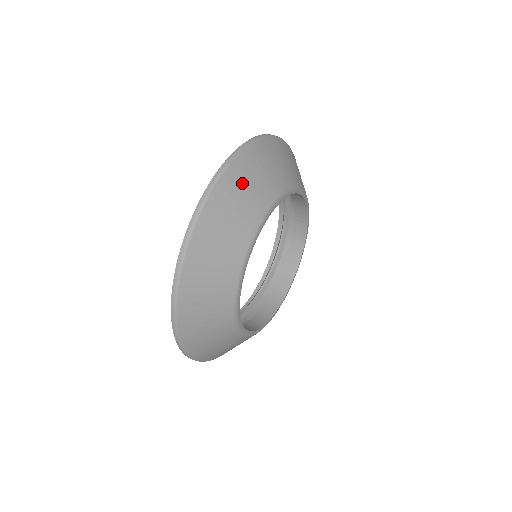
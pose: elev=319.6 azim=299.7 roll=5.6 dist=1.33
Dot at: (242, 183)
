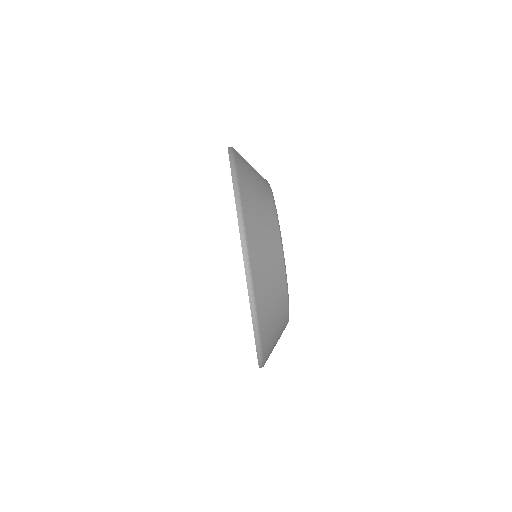
Dot at: (272, 344)
